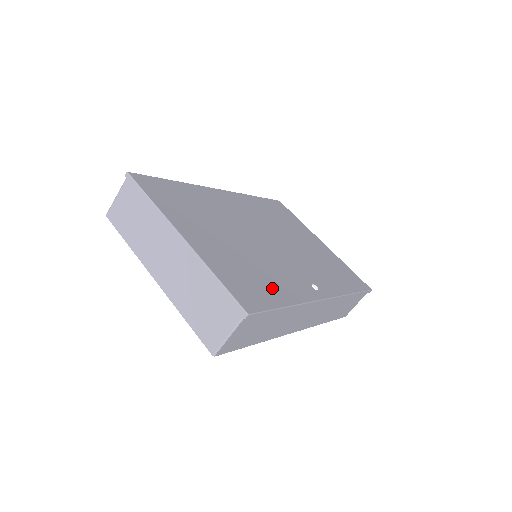
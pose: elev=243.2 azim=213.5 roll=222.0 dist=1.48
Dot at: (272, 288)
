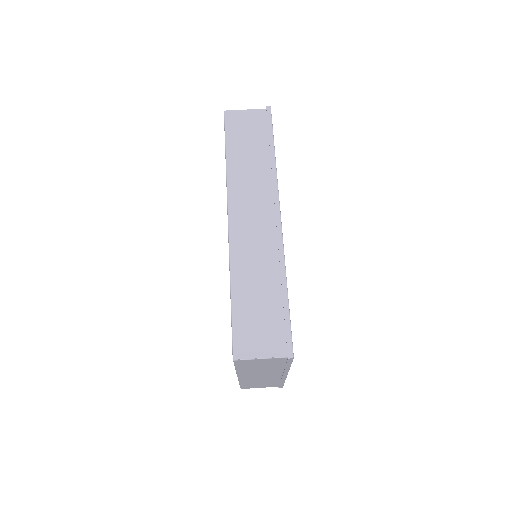
Dot at: occluded
